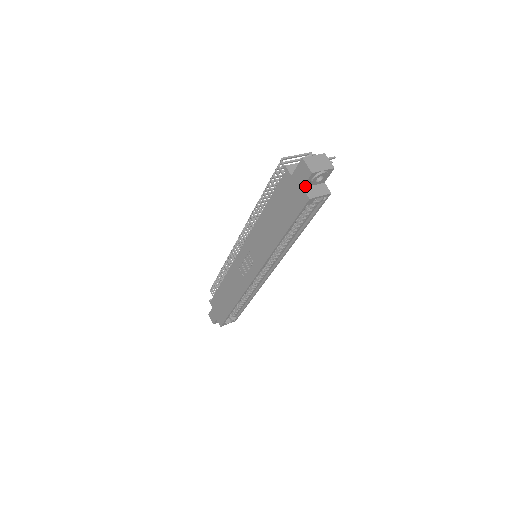
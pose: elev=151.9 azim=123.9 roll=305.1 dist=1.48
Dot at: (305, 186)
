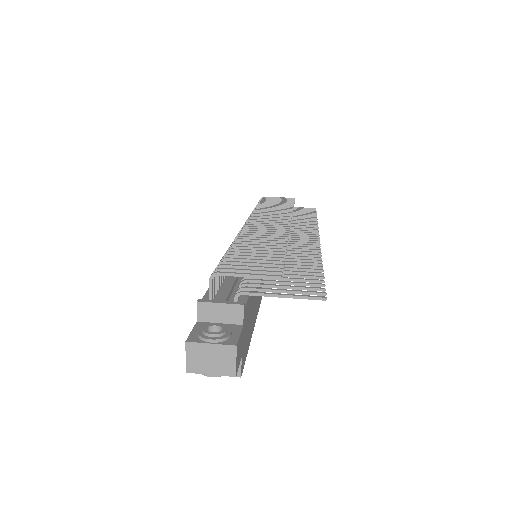
Dot at: occluded
